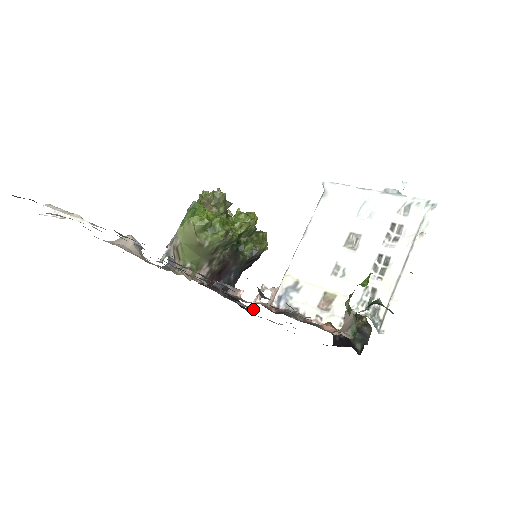
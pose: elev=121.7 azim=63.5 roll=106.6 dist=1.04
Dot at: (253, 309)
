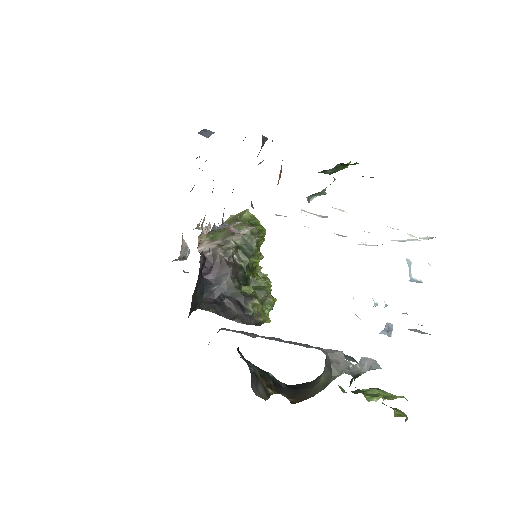
Dot at: occluded
